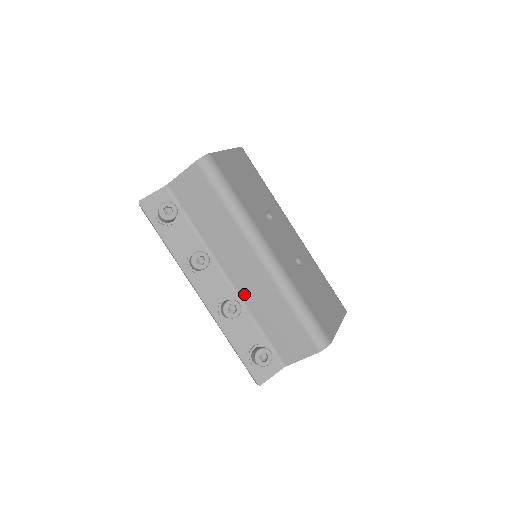
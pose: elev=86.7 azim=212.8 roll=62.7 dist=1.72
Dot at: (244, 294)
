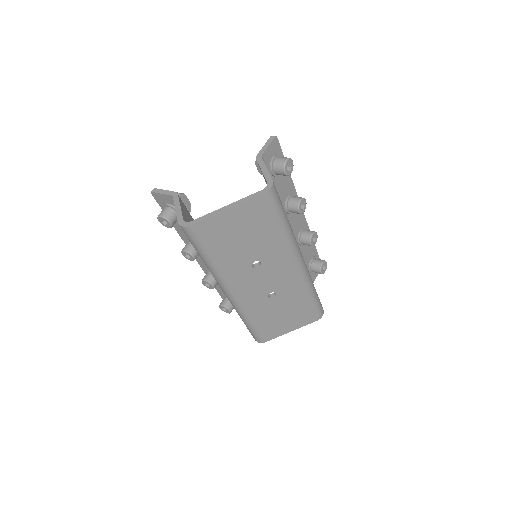
Dot at: occluded
